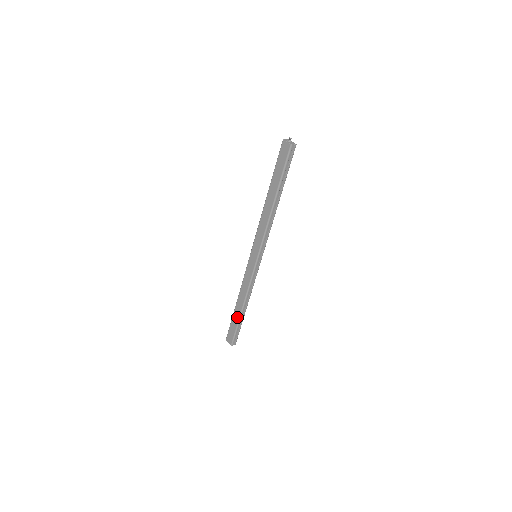
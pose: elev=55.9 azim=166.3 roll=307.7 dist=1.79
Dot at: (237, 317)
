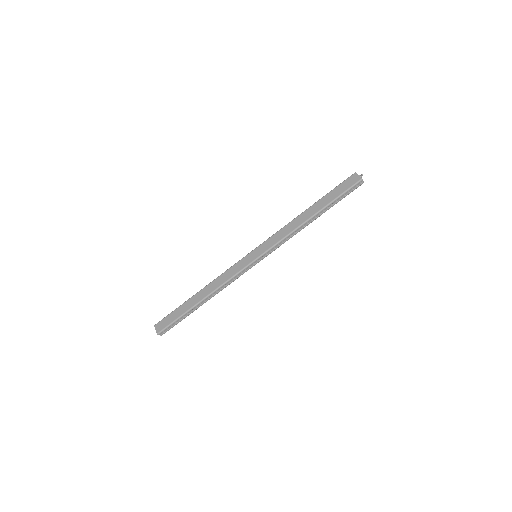
Dot at: (189, 306)
